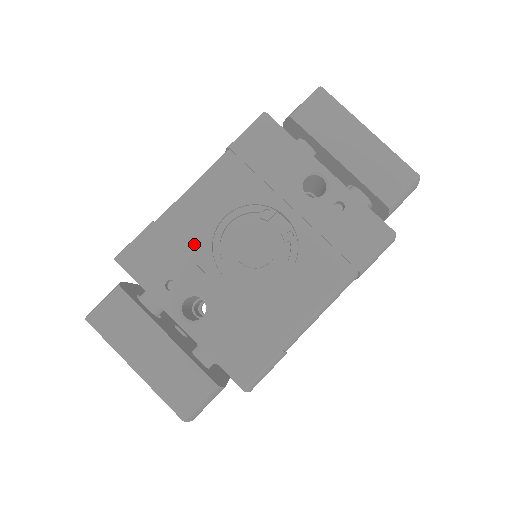
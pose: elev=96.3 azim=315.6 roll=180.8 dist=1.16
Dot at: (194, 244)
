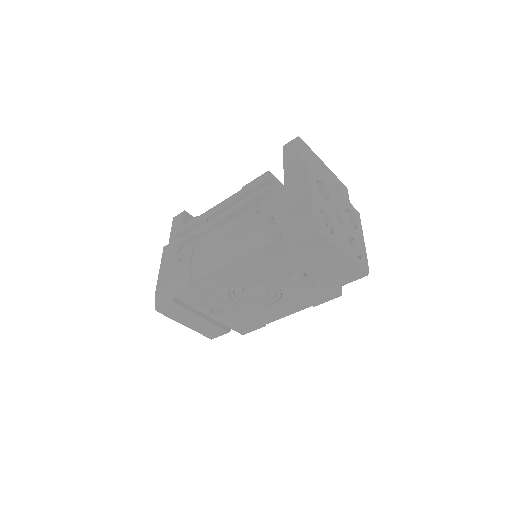
Dot at: (218, 291)
